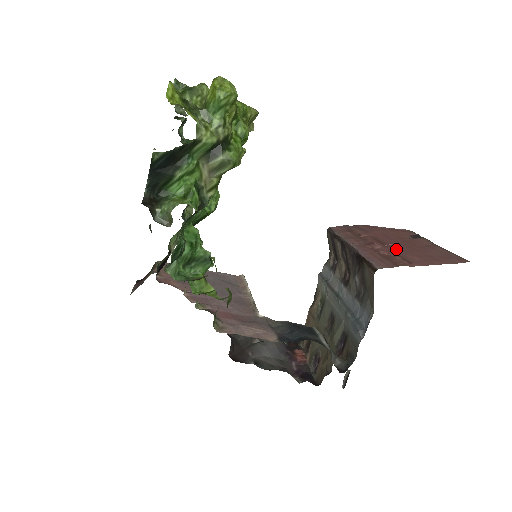
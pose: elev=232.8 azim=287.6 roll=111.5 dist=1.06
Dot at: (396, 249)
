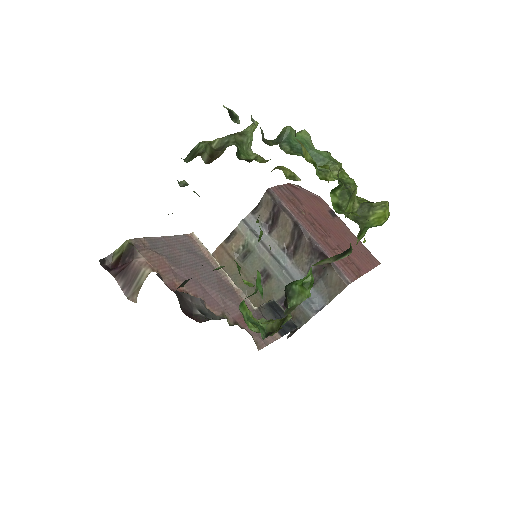
Dot at: (339, 243)
